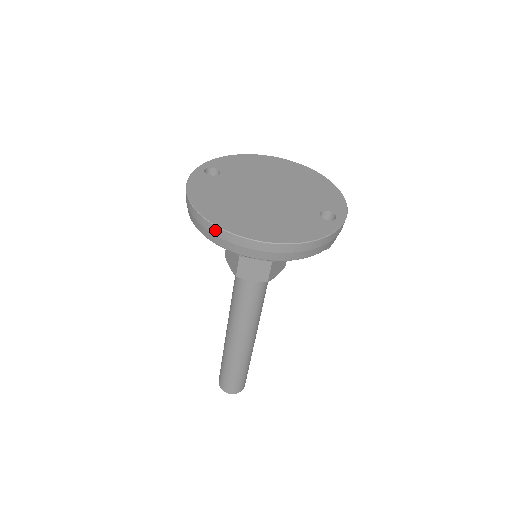
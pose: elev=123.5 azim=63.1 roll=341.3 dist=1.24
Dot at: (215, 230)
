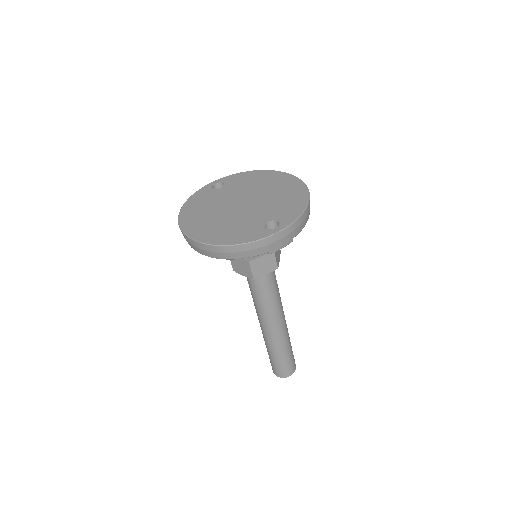
Dot at: (181, 231)
